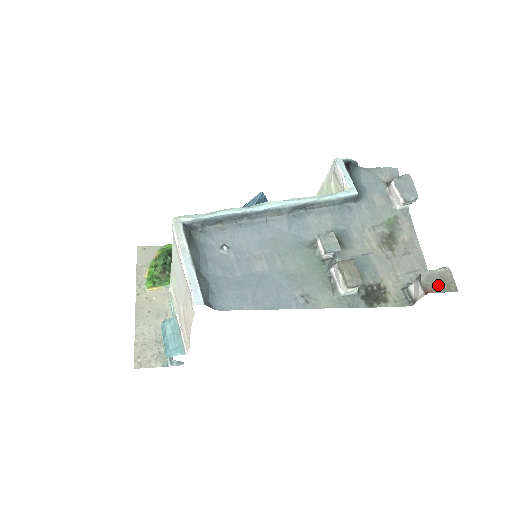
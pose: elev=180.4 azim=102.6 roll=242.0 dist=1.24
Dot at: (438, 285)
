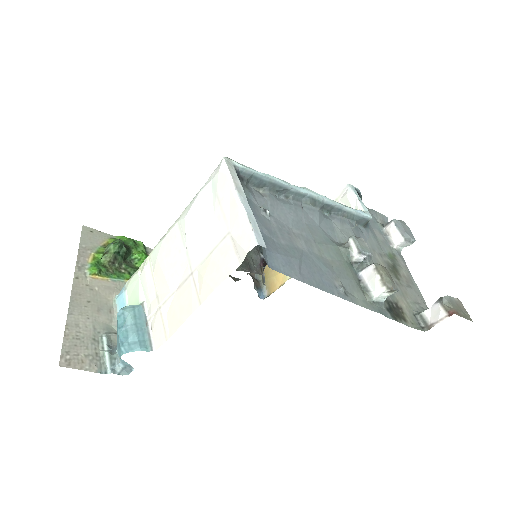
Dot at: (458, 310)
